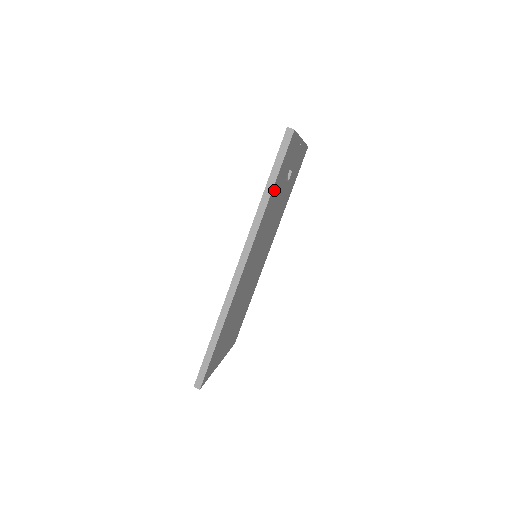
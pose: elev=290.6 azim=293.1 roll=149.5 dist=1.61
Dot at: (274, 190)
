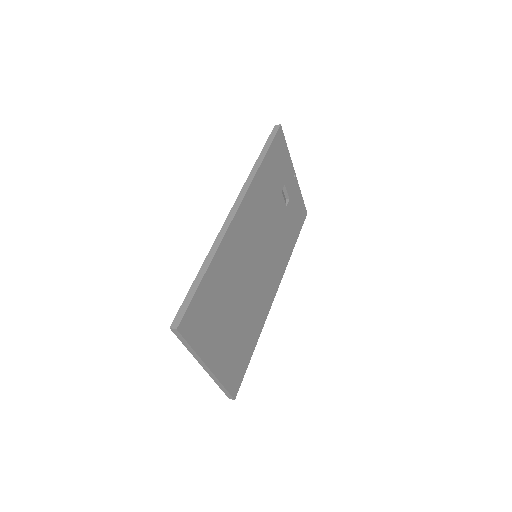
Dot at: (267, 166)
